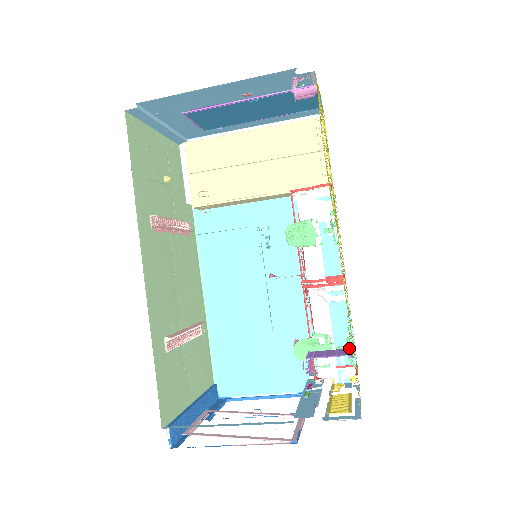
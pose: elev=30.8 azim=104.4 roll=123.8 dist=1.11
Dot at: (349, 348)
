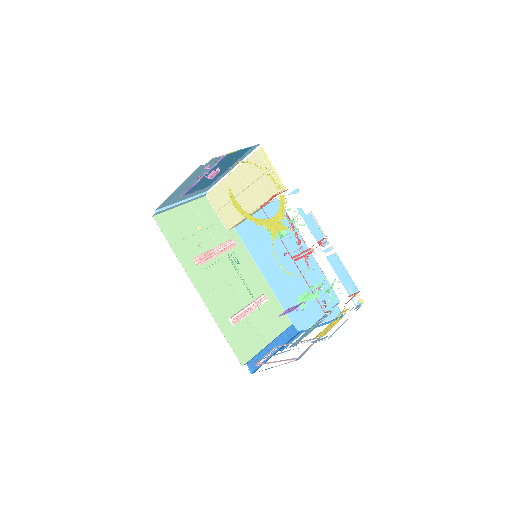
Dot at: occluded
